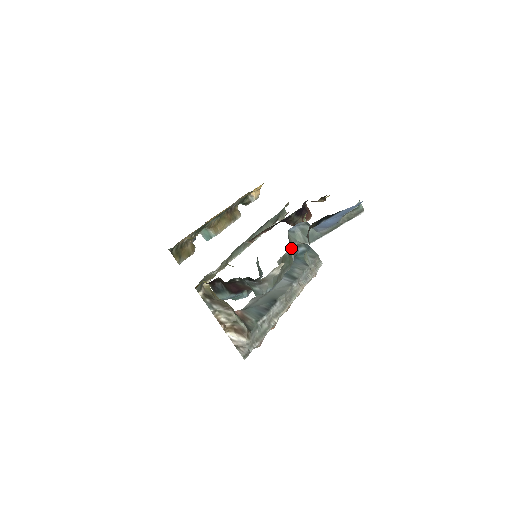
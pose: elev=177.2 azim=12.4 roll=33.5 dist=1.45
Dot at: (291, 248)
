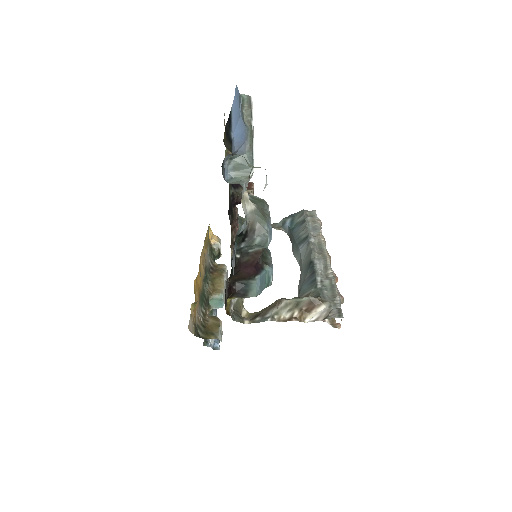
Dot at: (244, 188)
